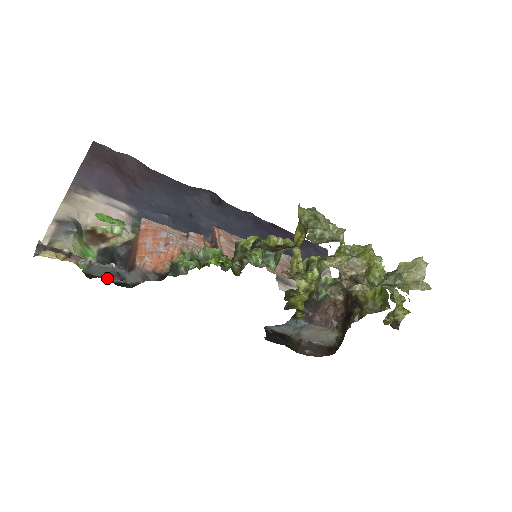
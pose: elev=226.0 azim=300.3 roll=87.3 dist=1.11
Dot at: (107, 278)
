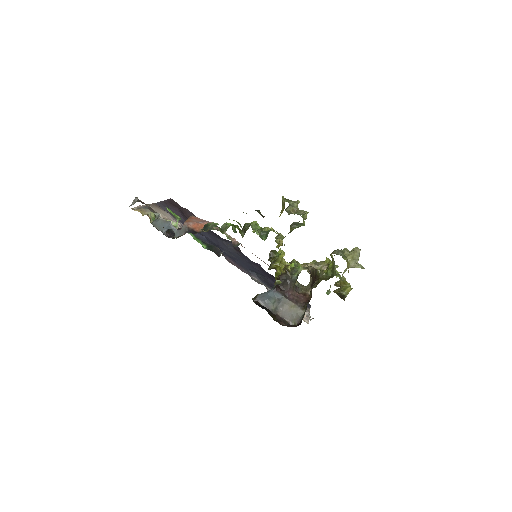
Dot at: (164, 233)
